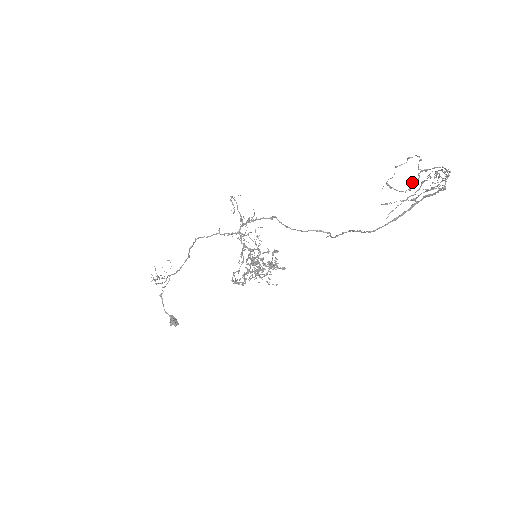
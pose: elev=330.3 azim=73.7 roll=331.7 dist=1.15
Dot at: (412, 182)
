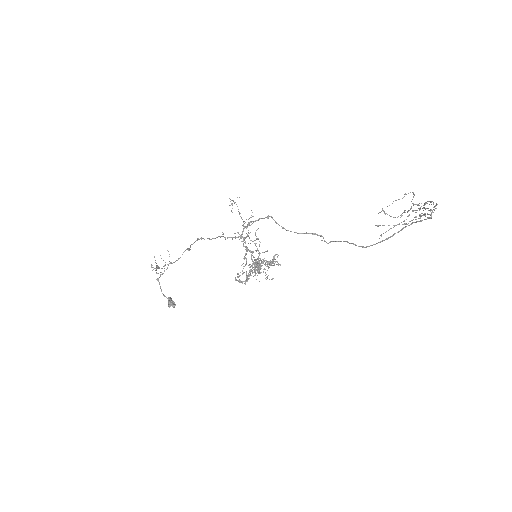
Dot at: (404, 211)
